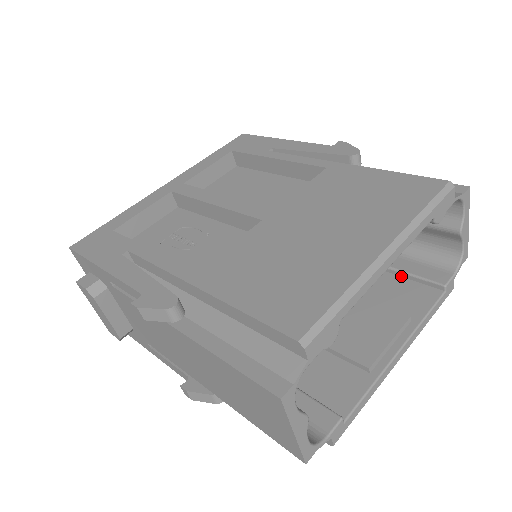
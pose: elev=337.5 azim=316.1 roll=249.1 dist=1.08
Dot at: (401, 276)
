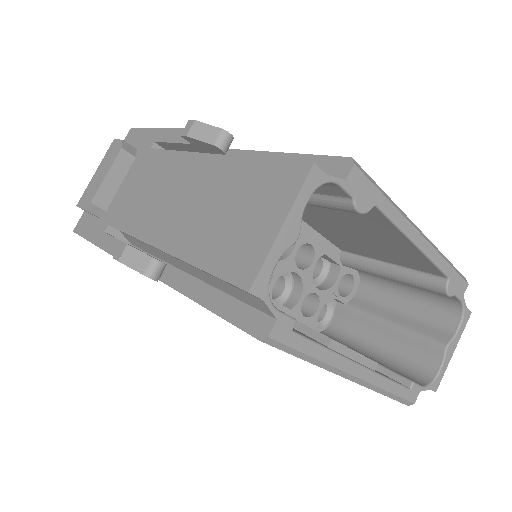
Dot at: occluded
